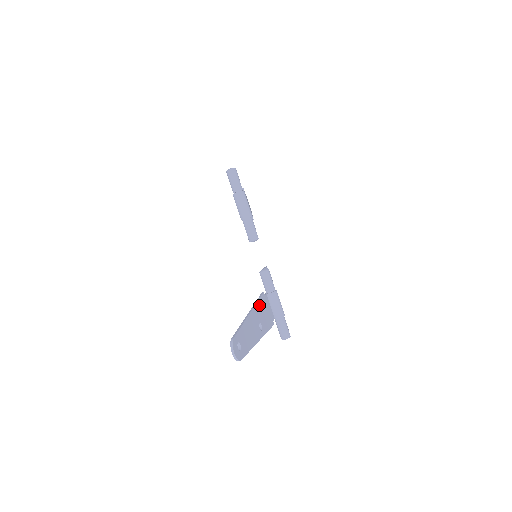
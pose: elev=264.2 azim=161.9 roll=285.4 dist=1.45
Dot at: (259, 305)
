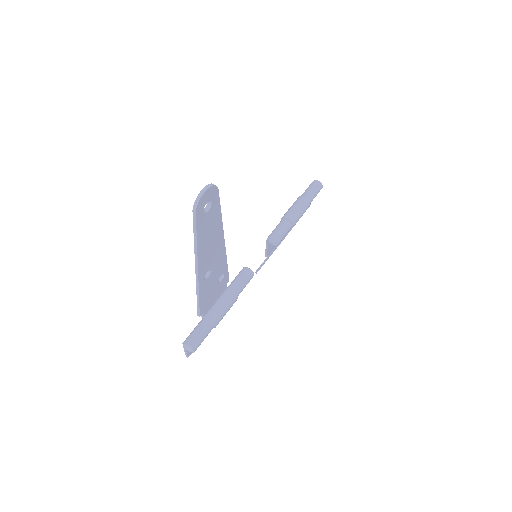
Dot at: (224, 268)
